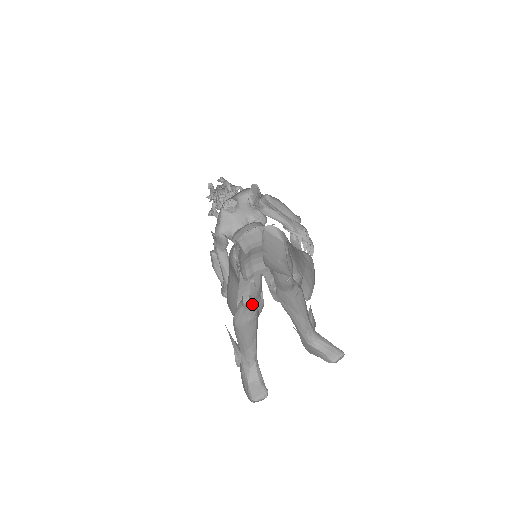
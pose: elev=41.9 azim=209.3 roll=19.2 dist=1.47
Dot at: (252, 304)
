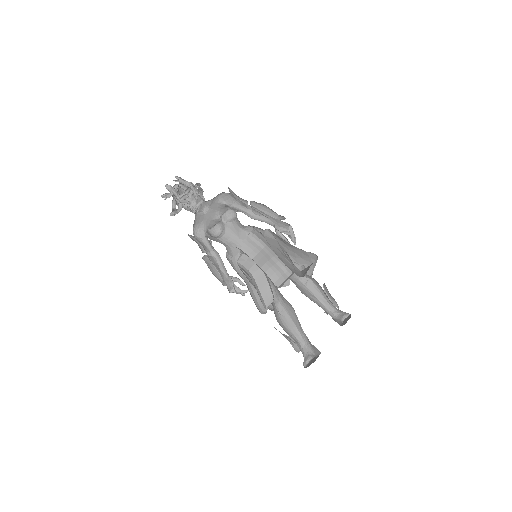
Dot at: occluded
